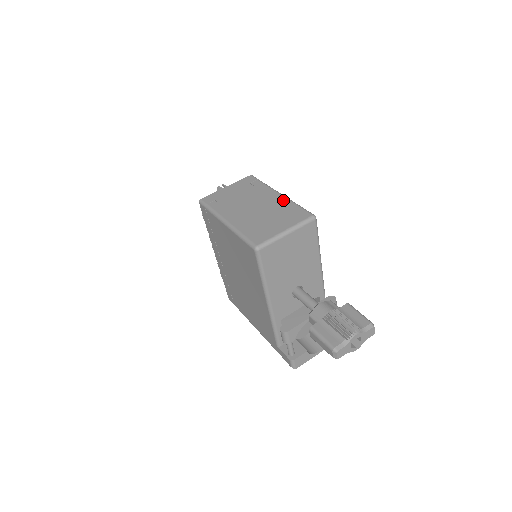
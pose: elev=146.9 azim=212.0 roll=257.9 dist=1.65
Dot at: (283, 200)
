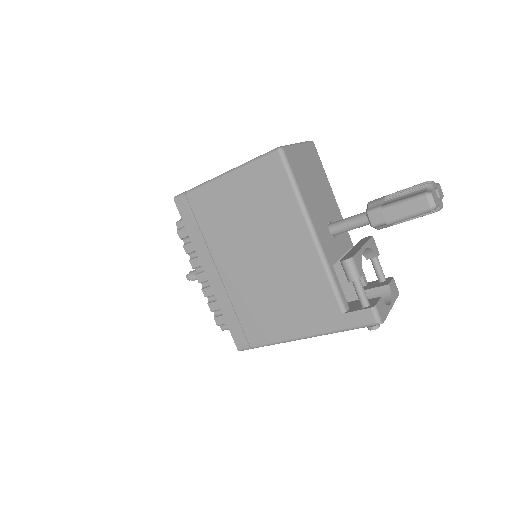
Dot at: occluded
